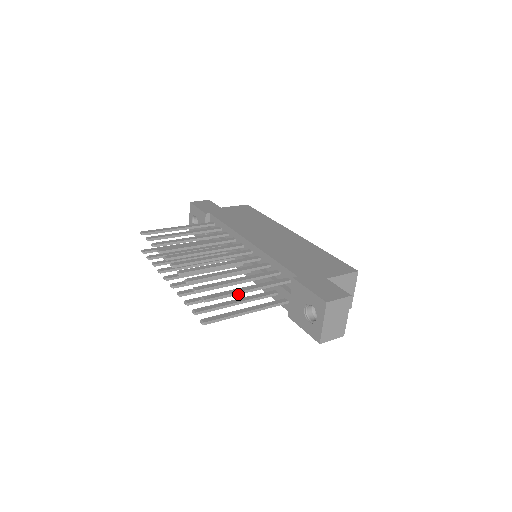
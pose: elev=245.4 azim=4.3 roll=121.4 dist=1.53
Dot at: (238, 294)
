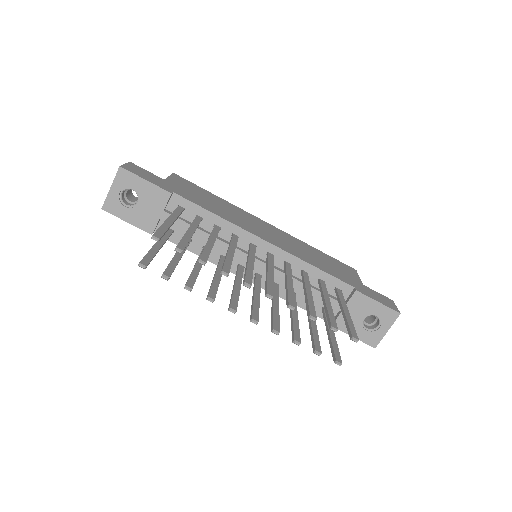
Dot at: occluded
